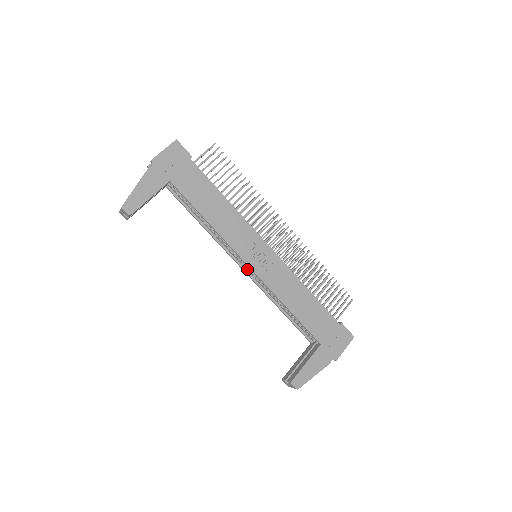
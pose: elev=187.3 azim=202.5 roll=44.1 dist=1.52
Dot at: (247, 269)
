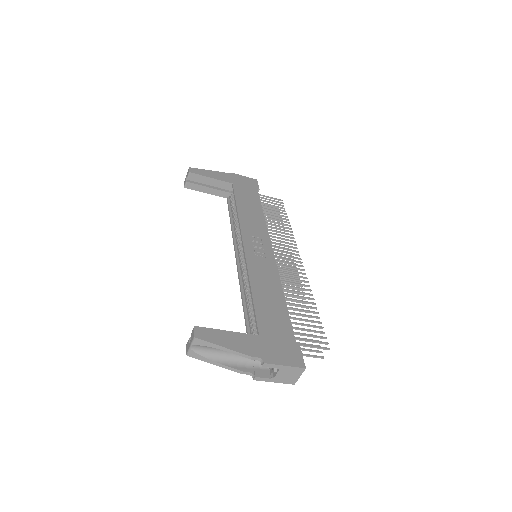
Dot at: (240, 260)
